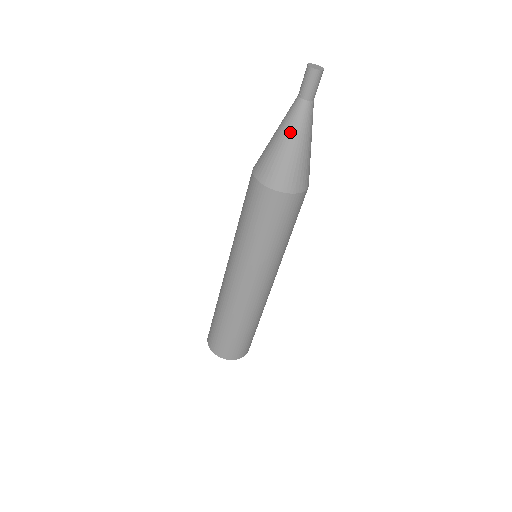
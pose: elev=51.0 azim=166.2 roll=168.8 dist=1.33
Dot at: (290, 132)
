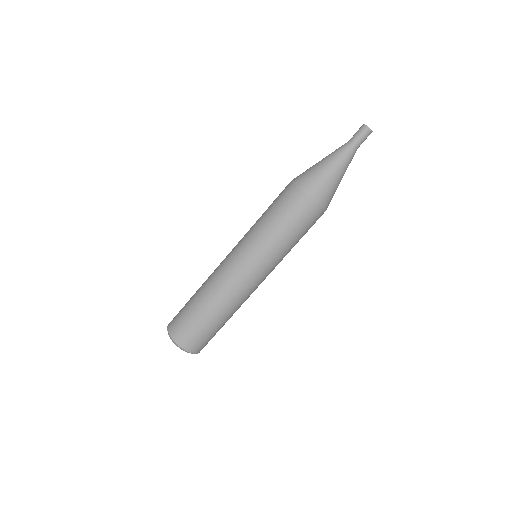
Dot at: (339, 164)
